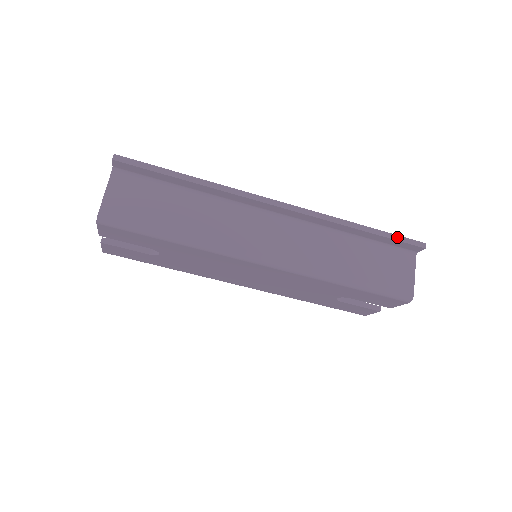
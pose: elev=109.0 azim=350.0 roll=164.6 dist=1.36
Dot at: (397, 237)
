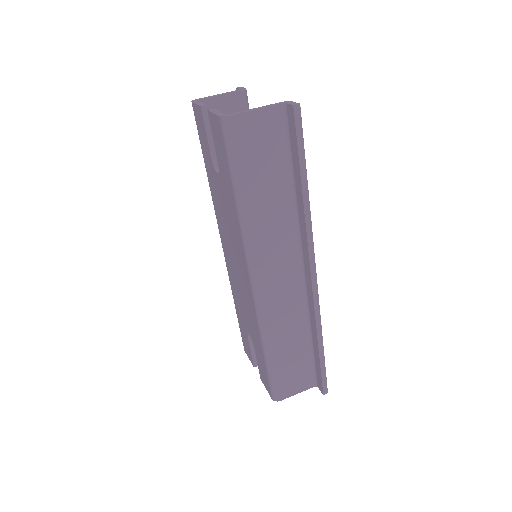
Dot at: (324, 372)
